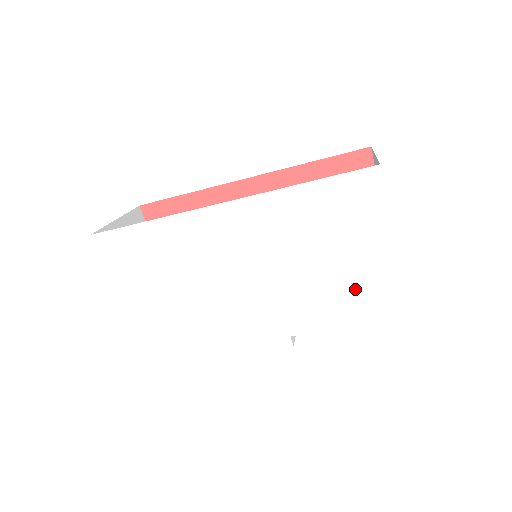
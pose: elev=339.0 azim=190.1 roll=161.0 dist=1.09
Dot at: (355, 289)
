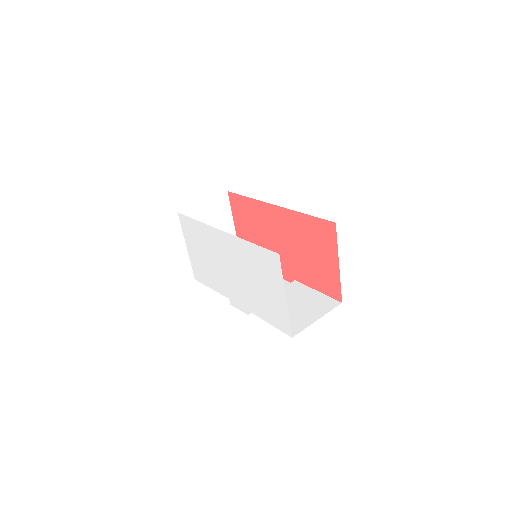
Dot at: (270, 306)
